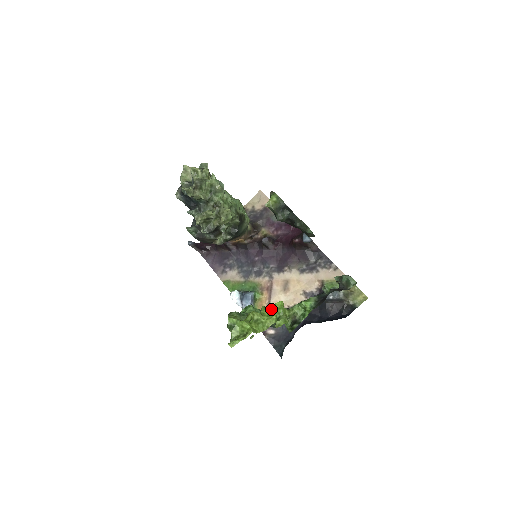
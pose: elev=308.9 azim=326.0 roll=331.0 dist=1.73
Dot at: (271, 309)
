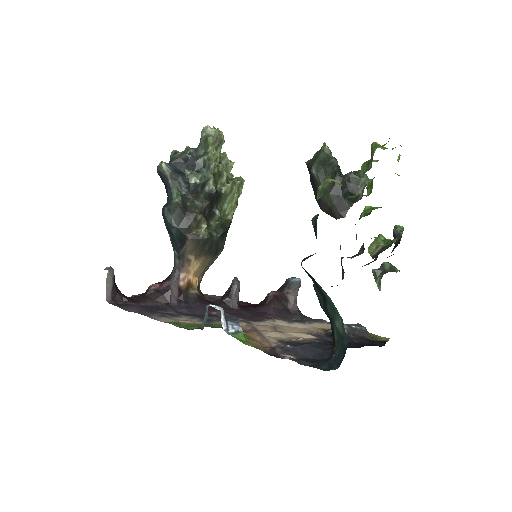
Dot at: (272, 340)
